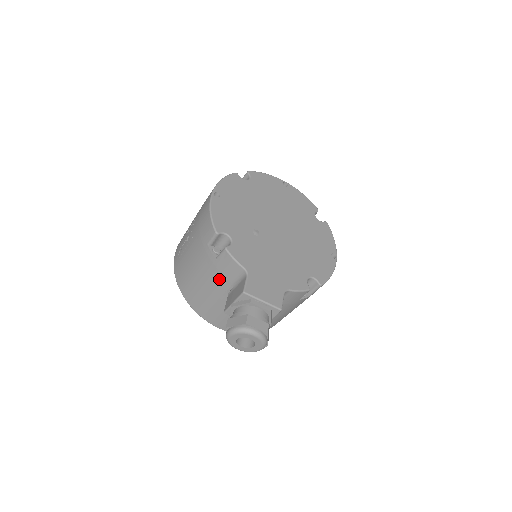
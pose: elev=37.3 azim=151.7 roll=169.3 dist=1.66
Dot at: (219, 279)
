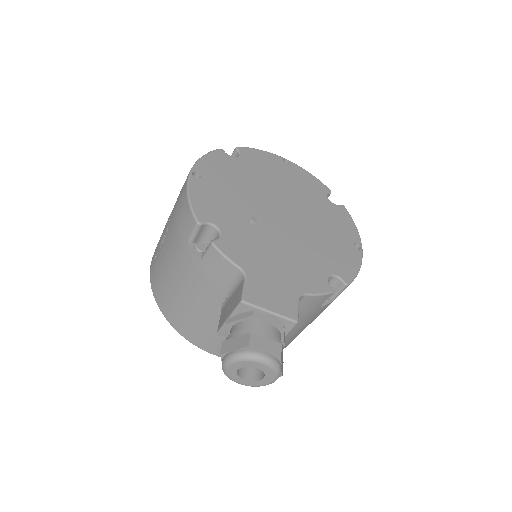
Dot at: (207, 287)
